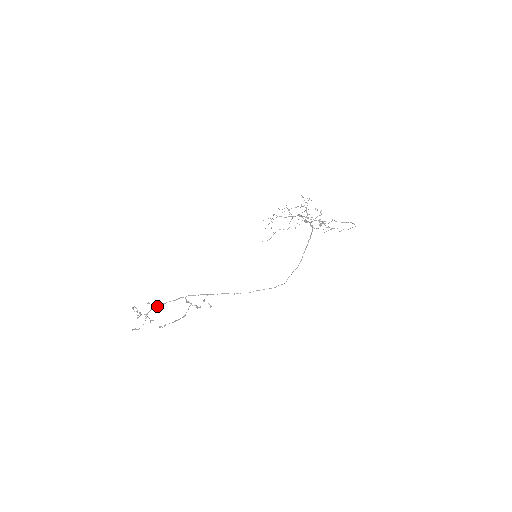
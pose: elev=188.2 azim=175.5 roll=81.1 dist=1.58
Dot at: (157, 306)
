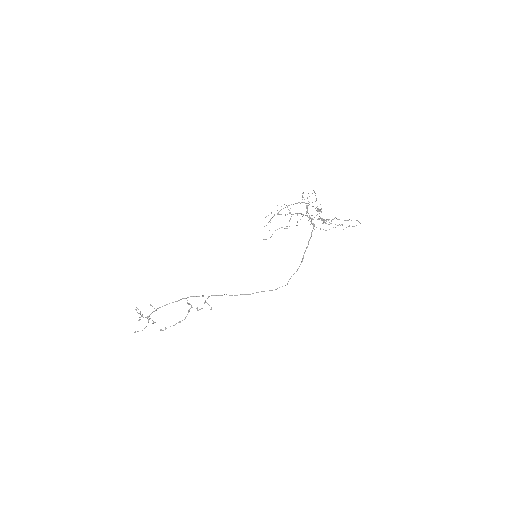
Dot at: occluded
